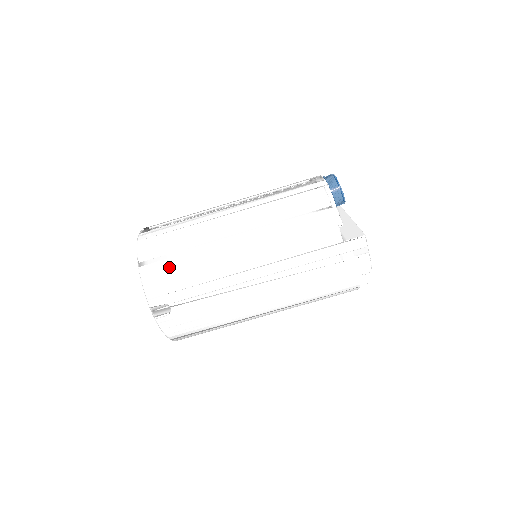
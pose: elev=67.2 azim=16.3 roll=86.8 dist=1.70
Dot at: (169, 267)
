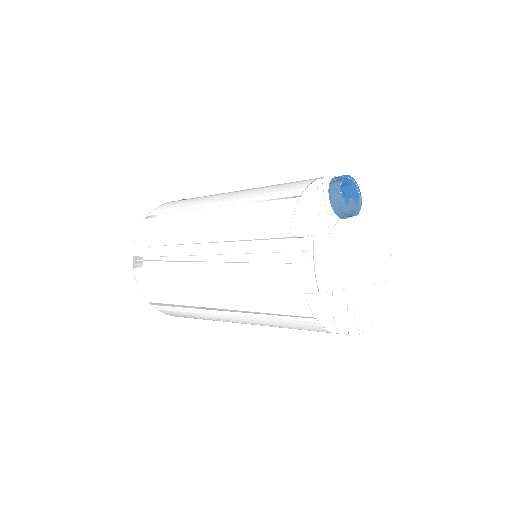
Dot at: (158, 223)
